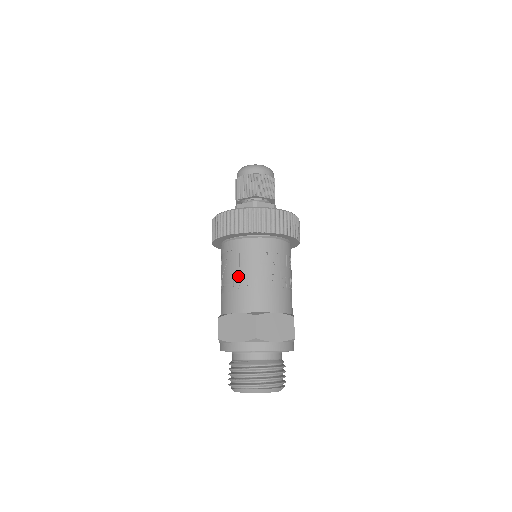
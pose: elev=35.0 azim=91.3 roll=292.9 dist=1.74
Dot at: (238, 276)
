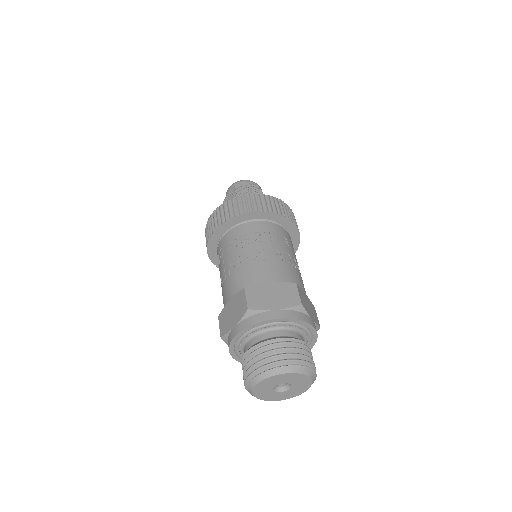
Dot at: (227, 266)
